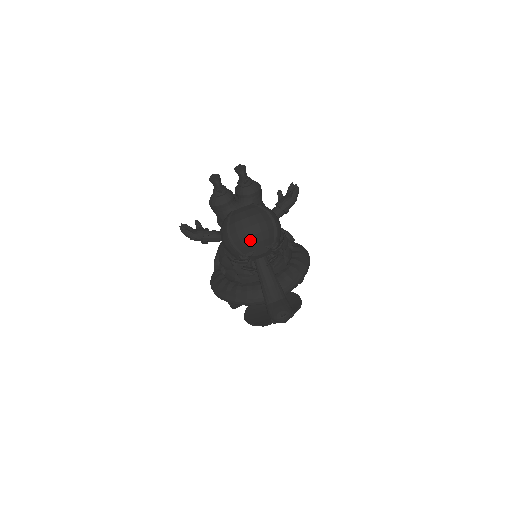
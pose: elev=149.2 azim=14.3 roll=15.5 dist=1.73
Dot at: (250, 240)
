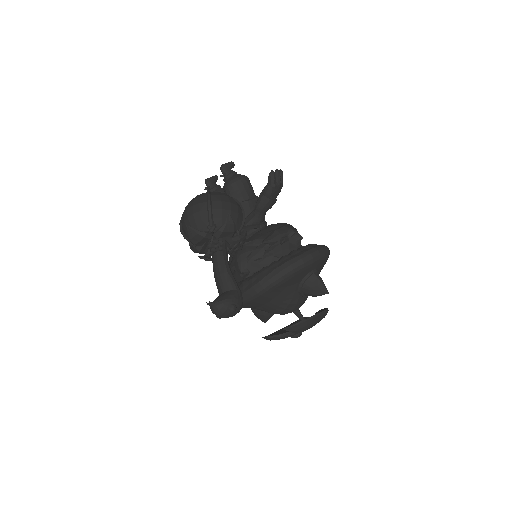
Dot at: (186, 224)
